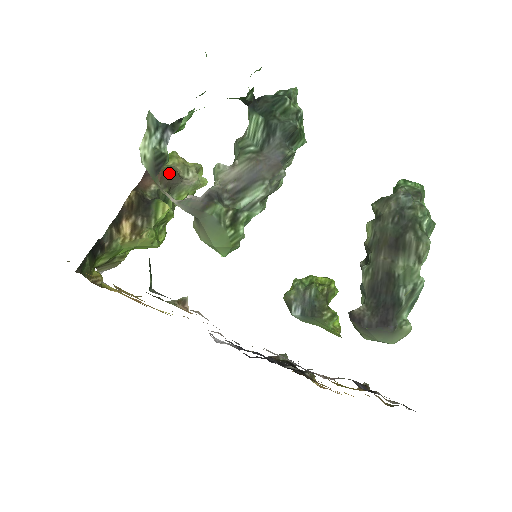
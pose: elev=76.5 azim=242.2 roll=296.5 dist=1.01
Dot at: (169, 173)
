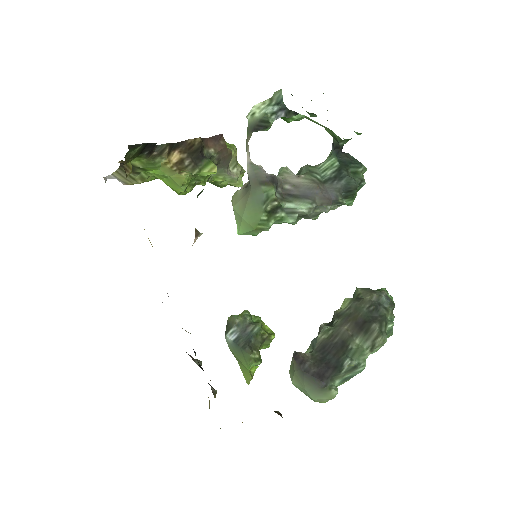
Dot at: (228, 153)
